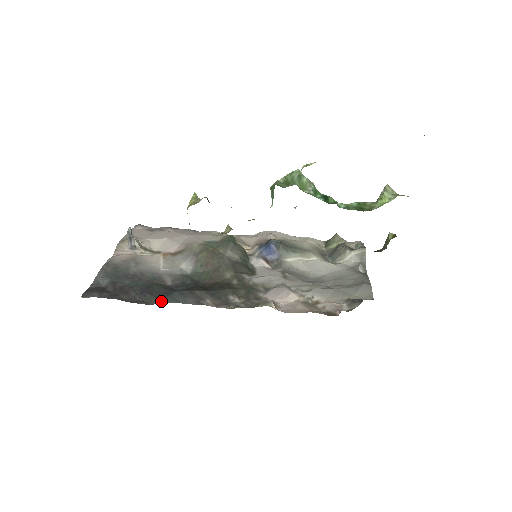
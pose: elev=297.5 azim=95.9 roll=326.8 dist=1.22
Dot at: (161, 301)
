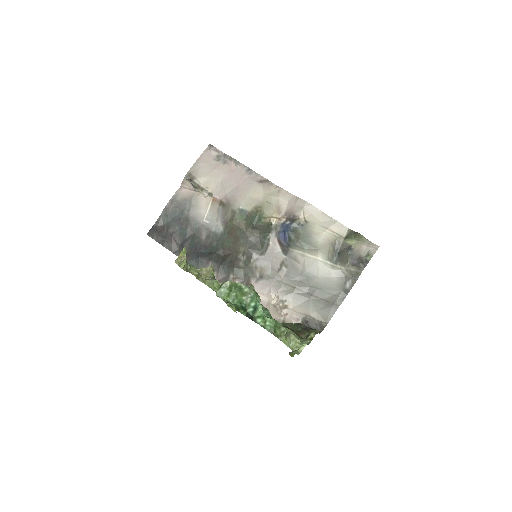
Dot at: (187, 262)
